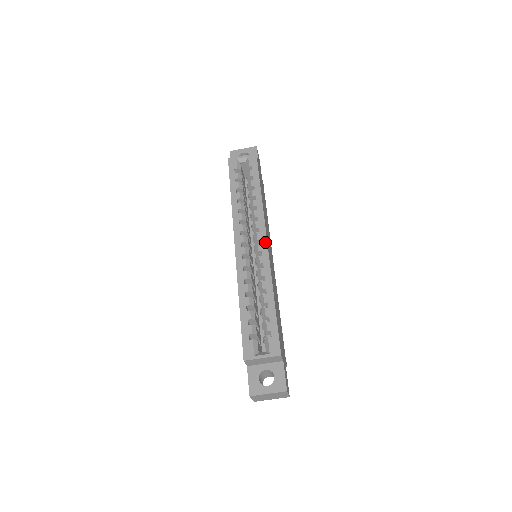
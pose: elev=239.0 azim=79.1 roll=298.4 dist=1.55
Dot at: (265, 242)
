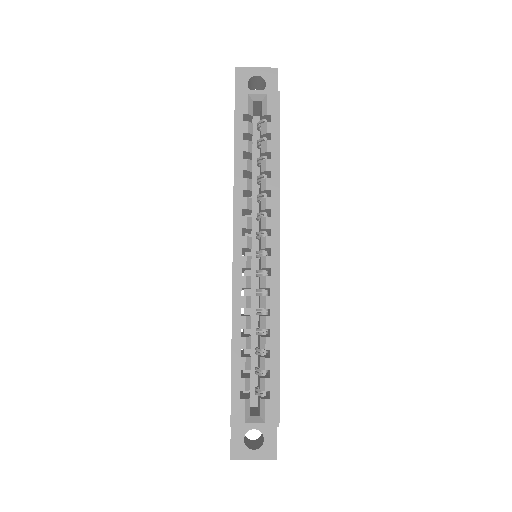
Dot at: (277, 255)
